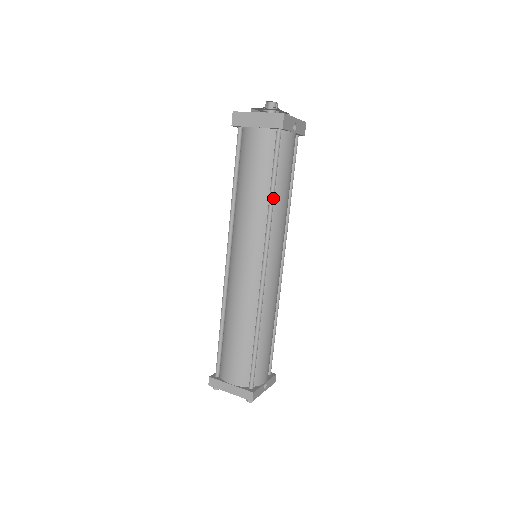
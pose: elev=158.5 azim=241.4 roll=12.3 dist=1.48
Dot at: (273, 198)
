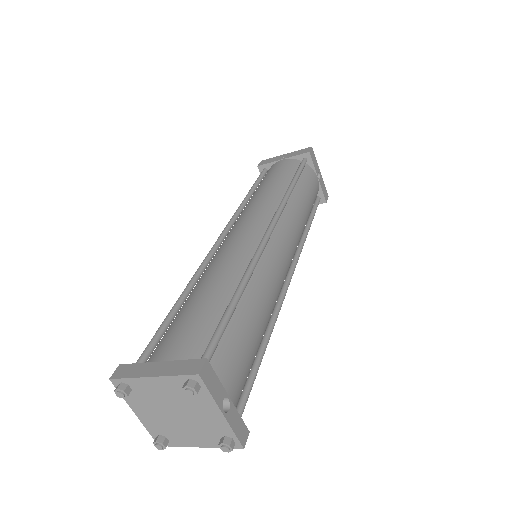
Dot at: (292, 188)
